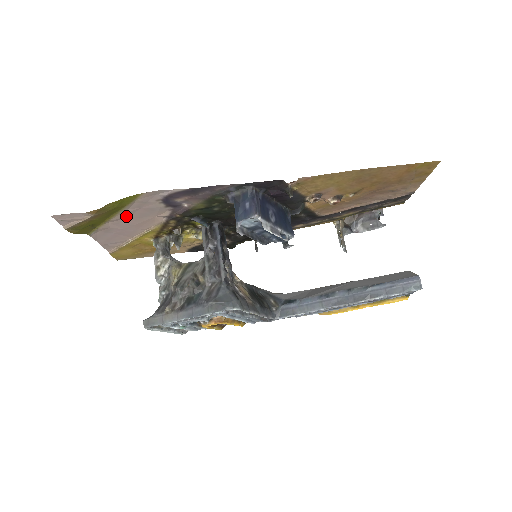
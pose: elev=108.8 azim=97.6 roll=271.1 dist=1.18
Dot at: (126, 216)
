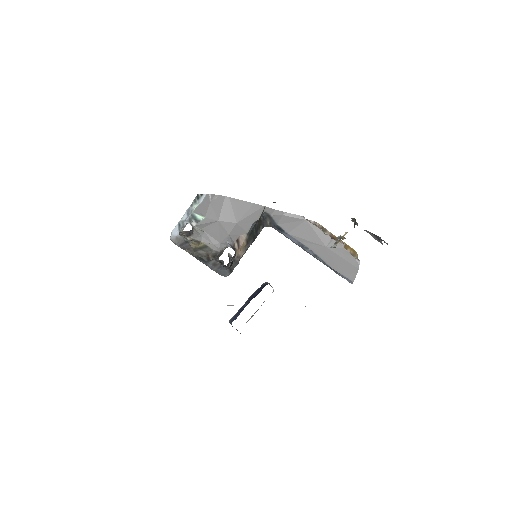
Dot at: occluded
